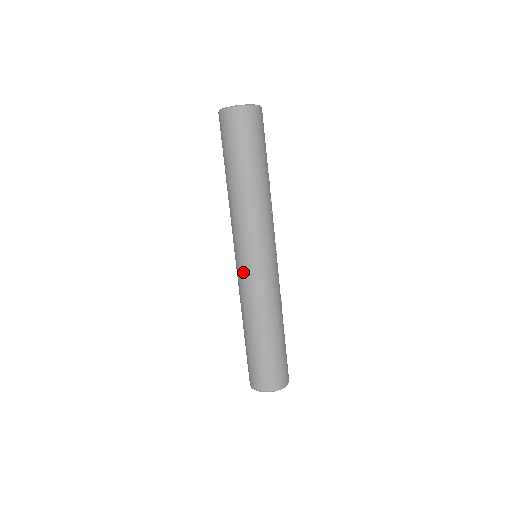
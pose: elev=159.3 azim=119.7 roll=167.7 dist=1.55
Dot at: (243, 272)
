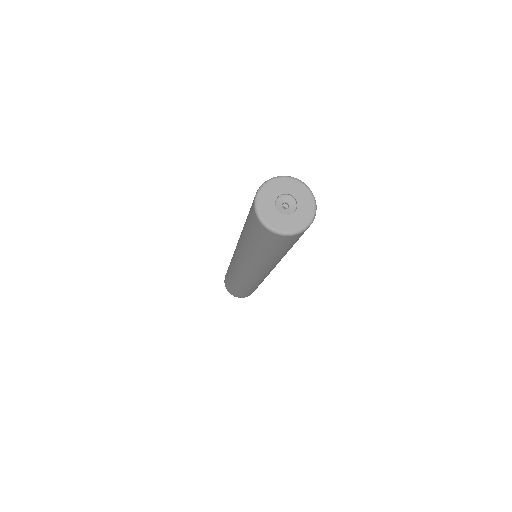
Dot at: (241, 275)
